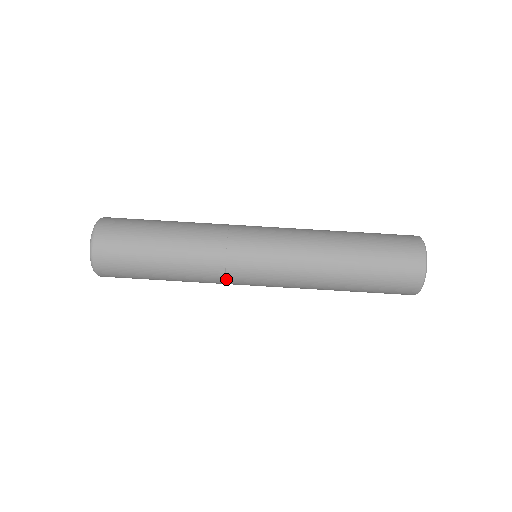
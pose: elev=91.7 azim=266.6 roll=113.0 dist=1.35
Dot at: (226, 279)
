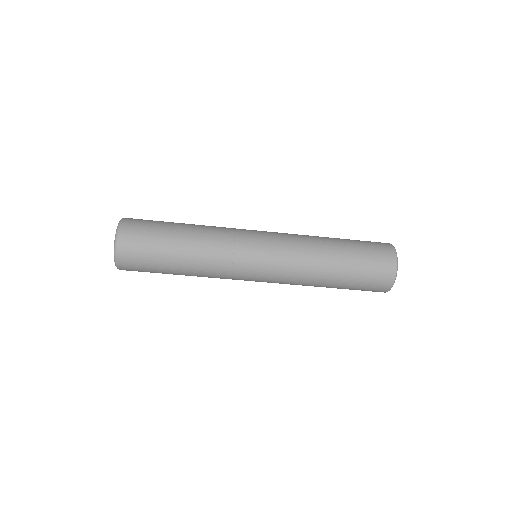
Dot at: occluded
